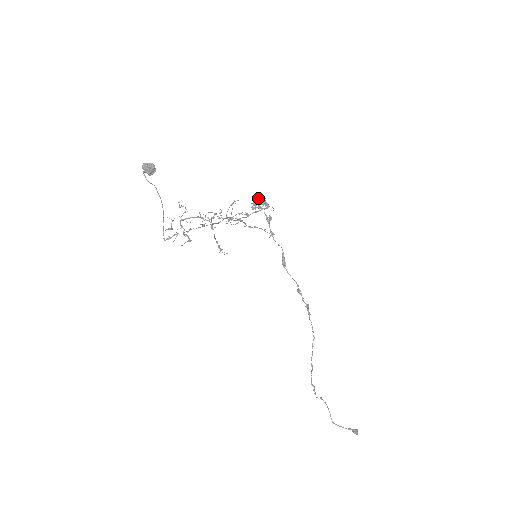
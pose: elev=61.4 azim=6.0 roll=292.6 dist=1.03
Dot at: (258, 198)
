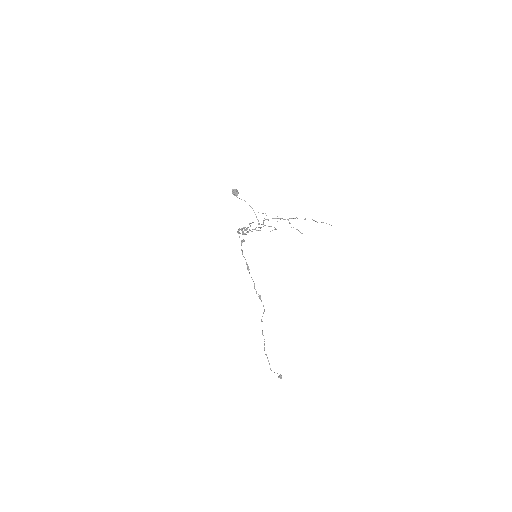
Dot at: (243, 227)
